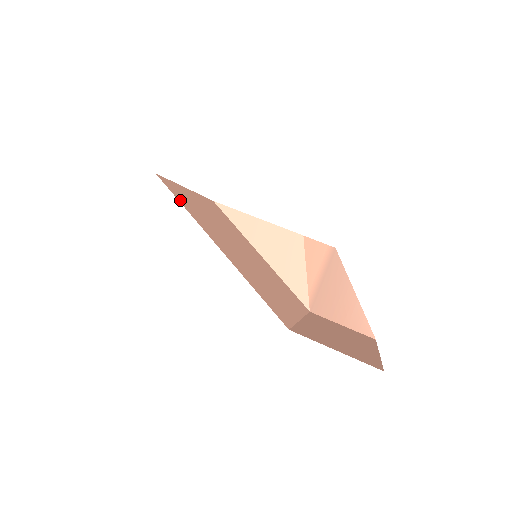
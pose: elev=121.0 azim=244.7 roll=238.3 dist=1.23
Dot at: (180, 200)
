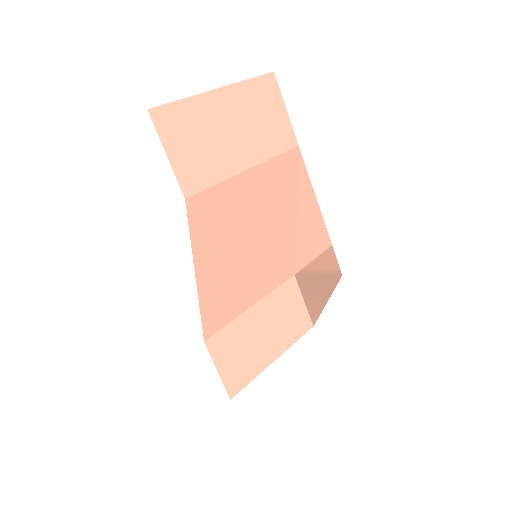
Dot at: (194, 227)
